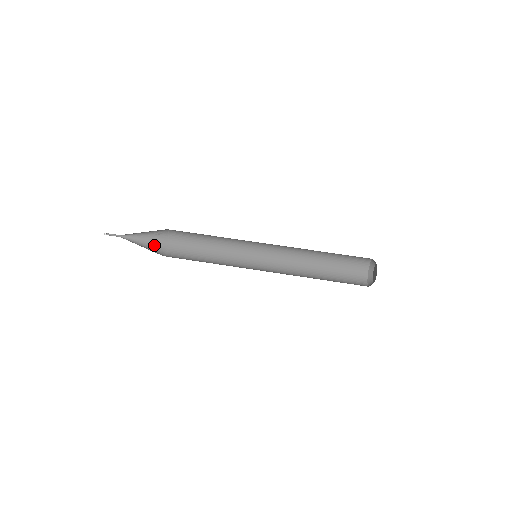
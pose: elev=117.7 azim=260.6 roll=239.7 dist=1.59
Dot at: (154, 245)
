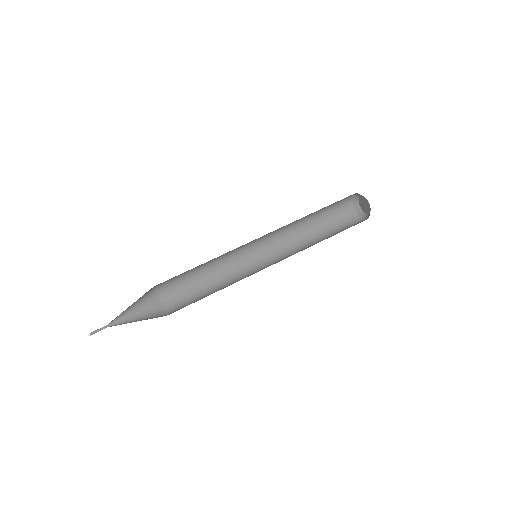
Dot at: (143, 302)
